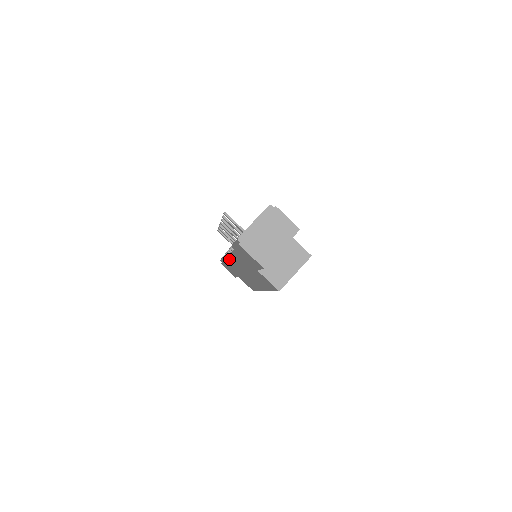
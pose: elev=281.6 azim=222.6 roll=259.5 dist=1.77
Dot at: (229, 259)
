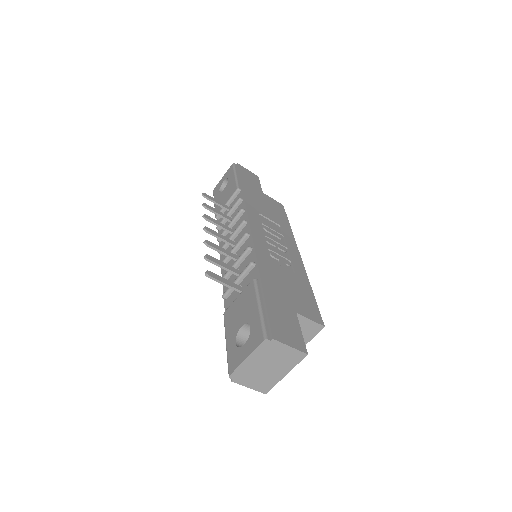
Dot at: occluded
